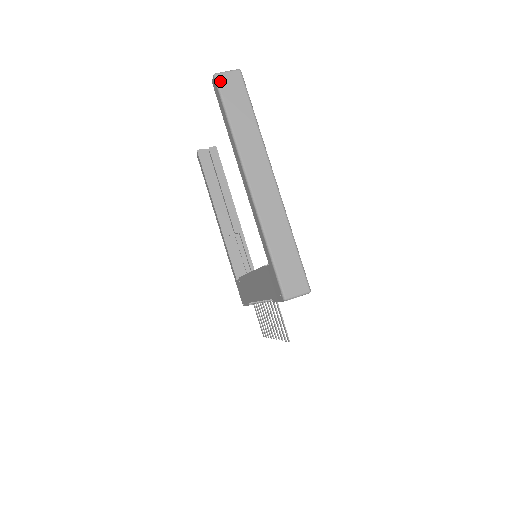
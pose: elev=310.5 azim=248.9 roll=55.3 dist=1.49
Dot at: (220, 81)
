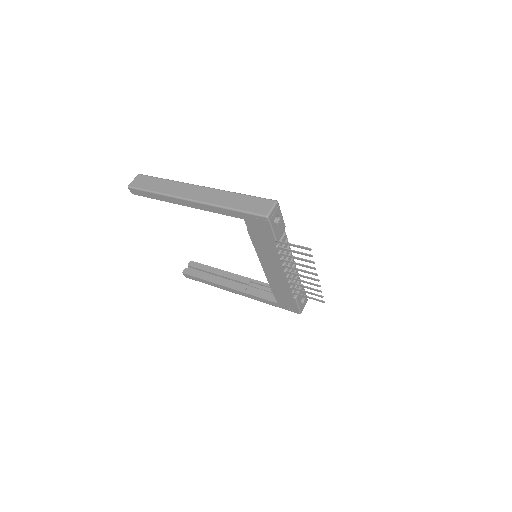
Dot at: (133, 185)
